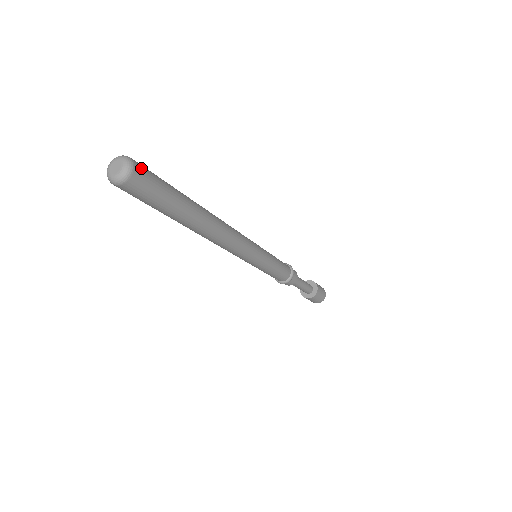
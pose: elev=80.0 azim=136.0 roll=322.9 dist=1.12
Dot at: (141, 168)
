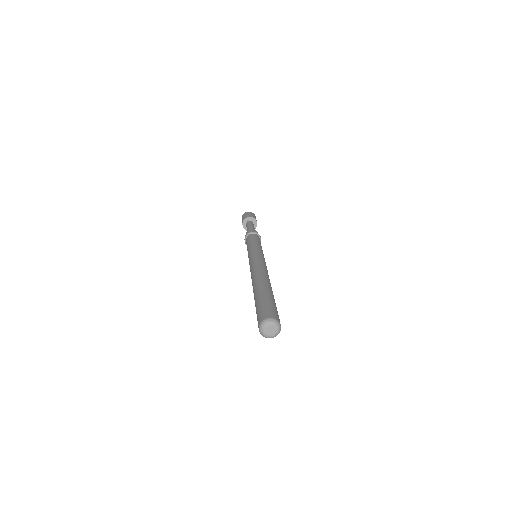
Dot at: (276, 316)
